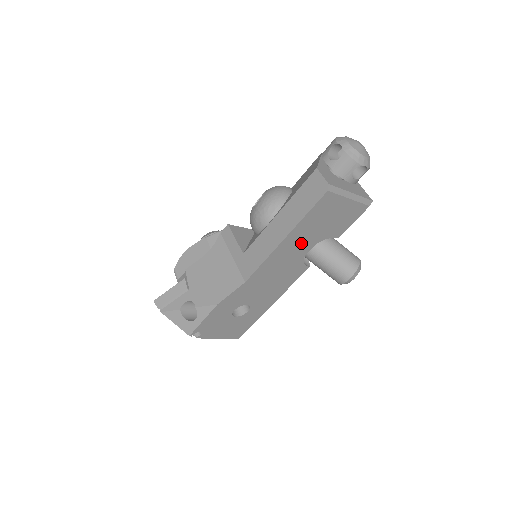
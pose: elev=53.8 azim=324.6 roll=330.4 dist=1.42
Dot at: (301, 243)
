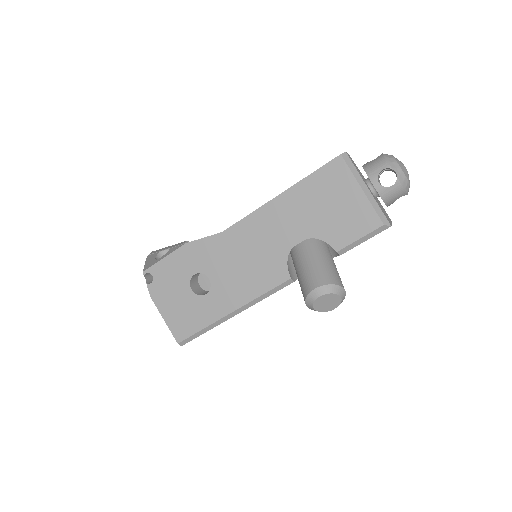
Dot at: (294, 220)
